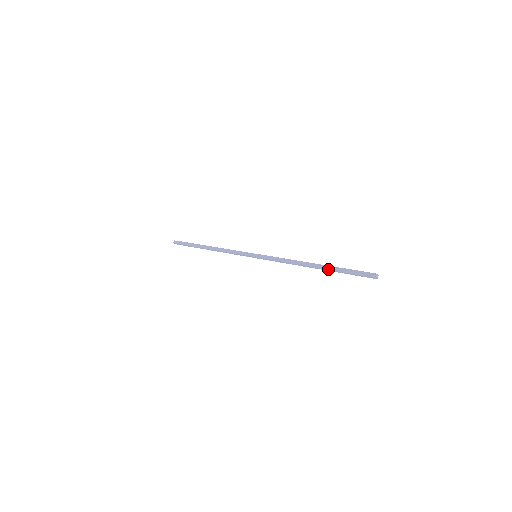
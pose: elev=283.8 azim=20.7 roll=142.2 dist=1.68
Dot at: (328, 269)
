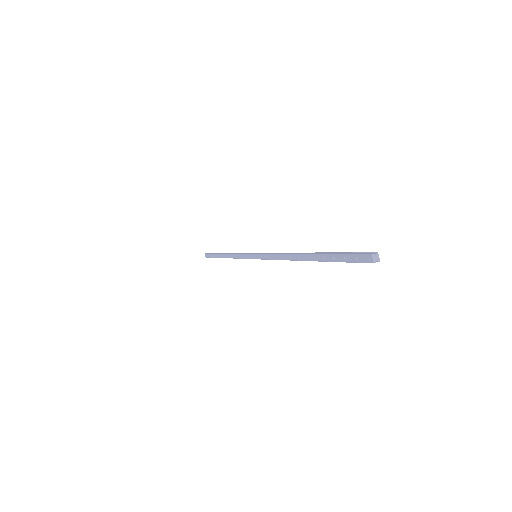
Dot at: occluded
